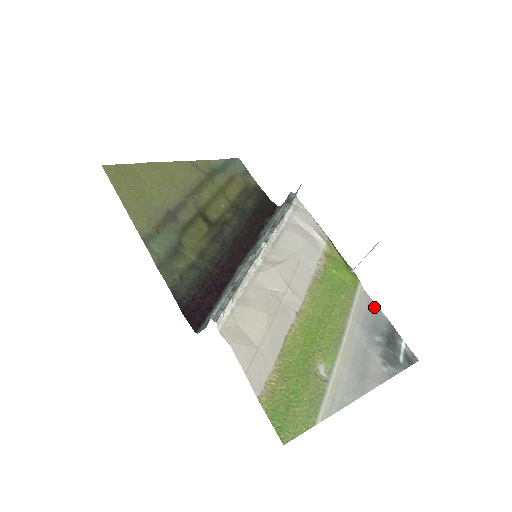
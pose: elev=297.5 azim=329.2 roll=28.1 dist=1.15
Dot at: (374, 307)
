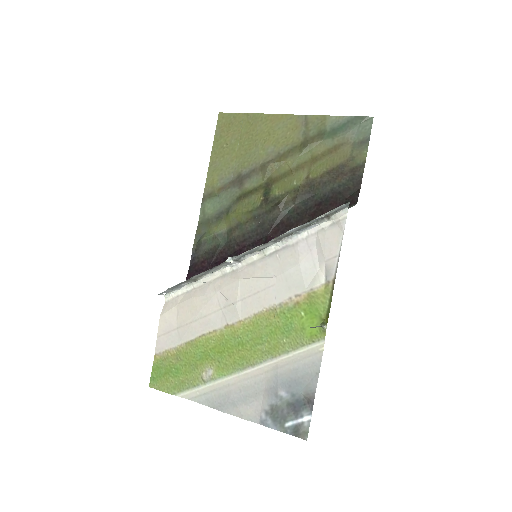
Dot at: (315, 370)
